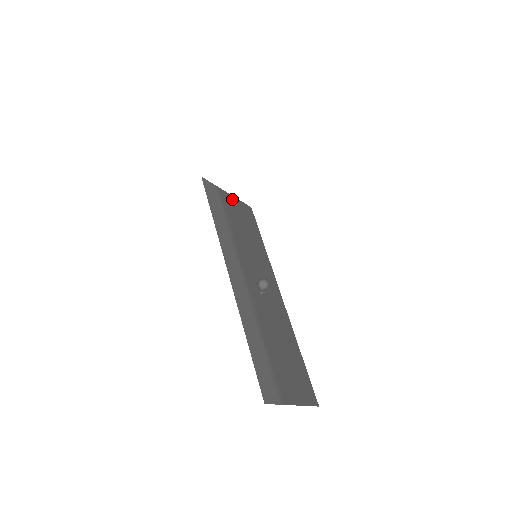
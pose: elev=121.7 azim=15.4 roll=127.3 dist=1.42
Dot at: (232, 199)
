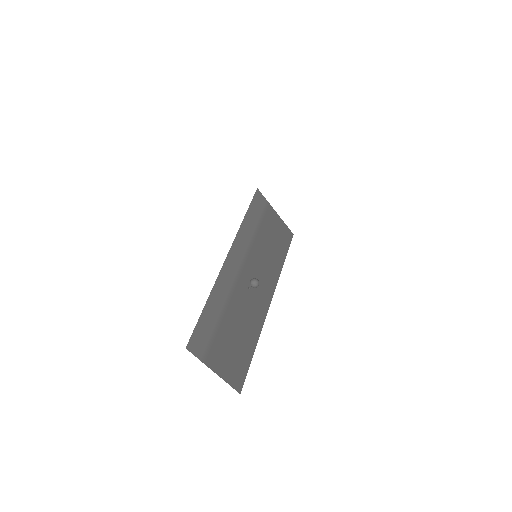
Dot at: (277, 218)
